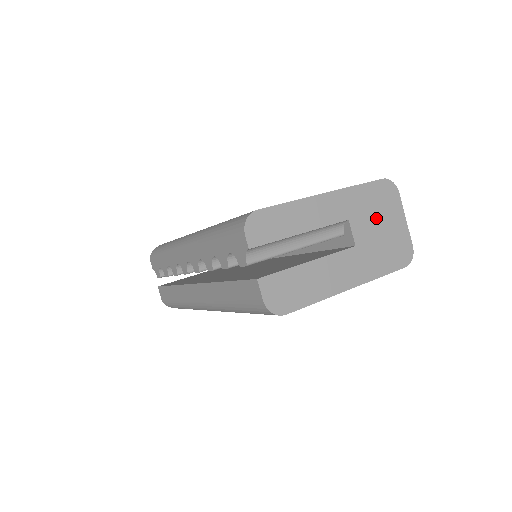
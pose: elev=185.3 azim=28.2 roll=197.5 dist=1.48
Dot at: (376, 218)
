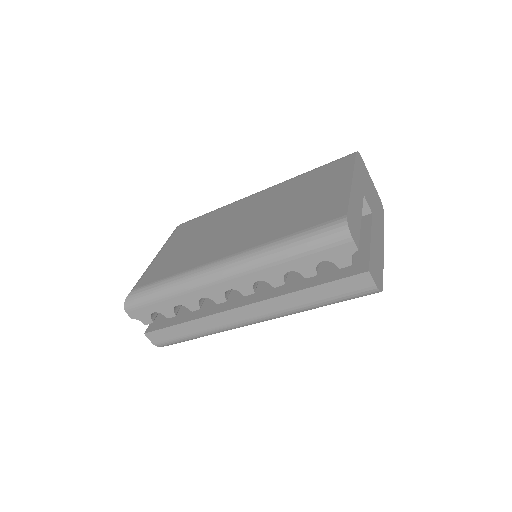
Dot at: (367, 186)
